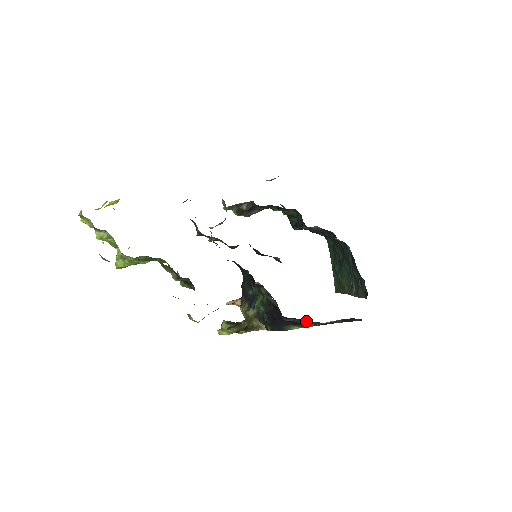
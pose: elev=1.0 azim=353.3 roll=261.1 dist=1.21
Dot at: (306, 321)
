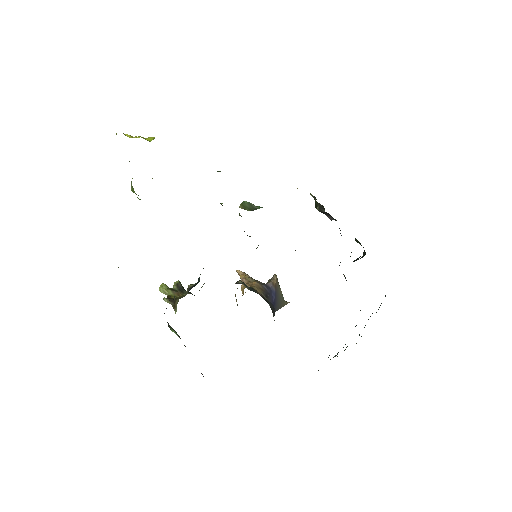
Dot at: occluded
